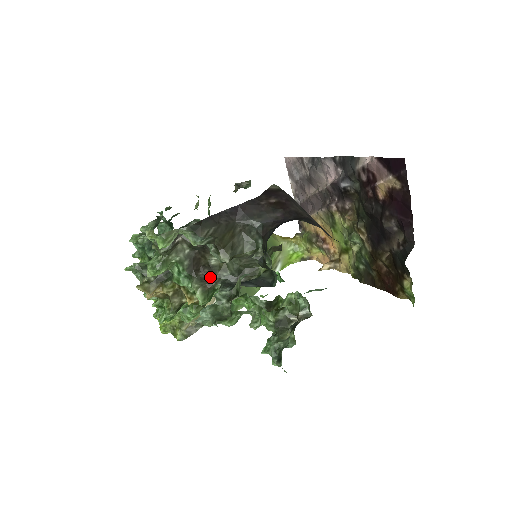
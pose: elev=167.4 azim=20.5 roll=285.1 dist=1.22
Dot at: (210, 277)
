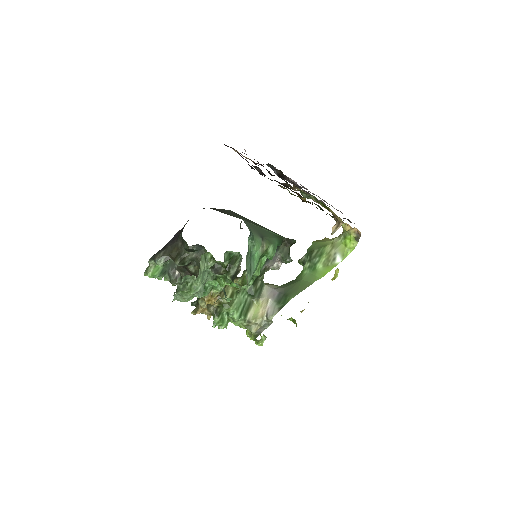
Dot at: occluded
